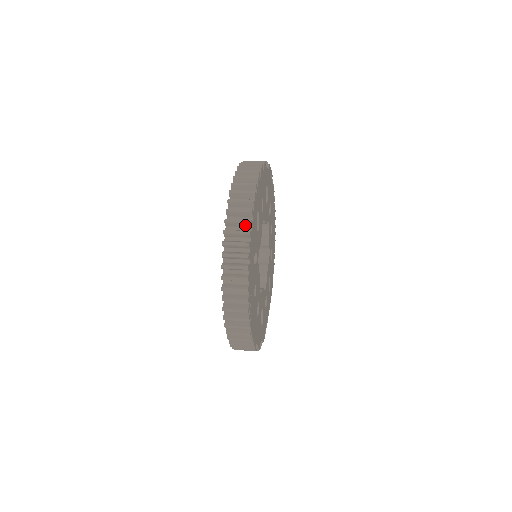
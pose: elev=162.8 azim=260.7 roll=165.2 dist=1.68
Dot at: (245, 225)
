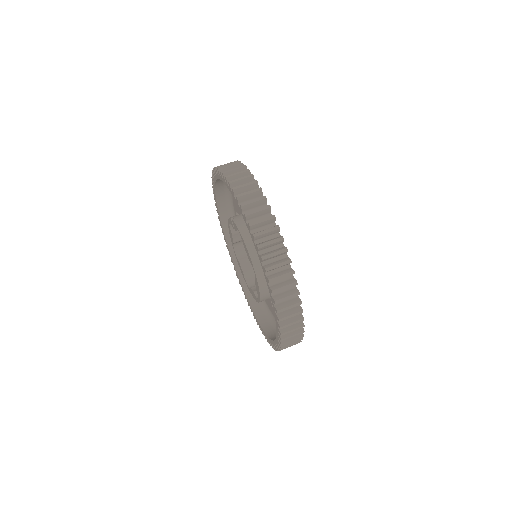
Dot at: (297, 336)
